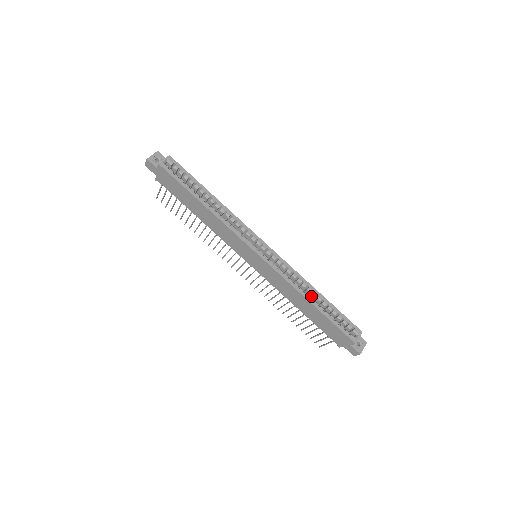
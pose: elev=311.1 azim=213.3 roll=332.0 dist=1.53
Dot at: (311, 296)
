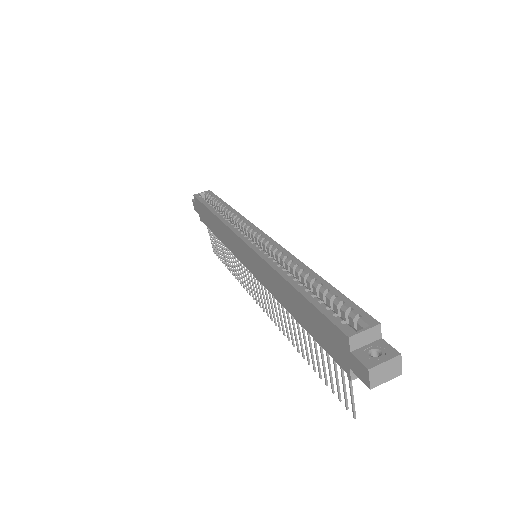
Dot at: (302, 281)
